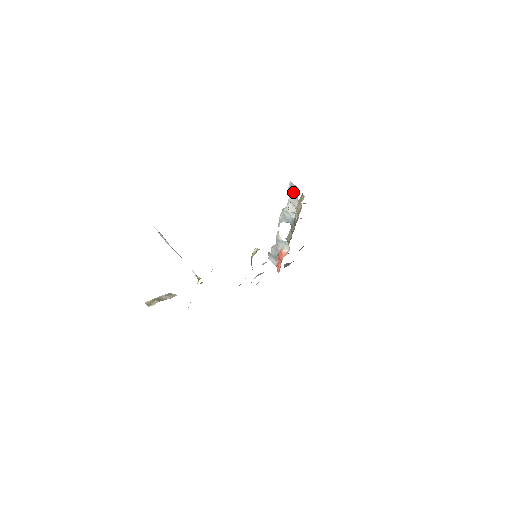
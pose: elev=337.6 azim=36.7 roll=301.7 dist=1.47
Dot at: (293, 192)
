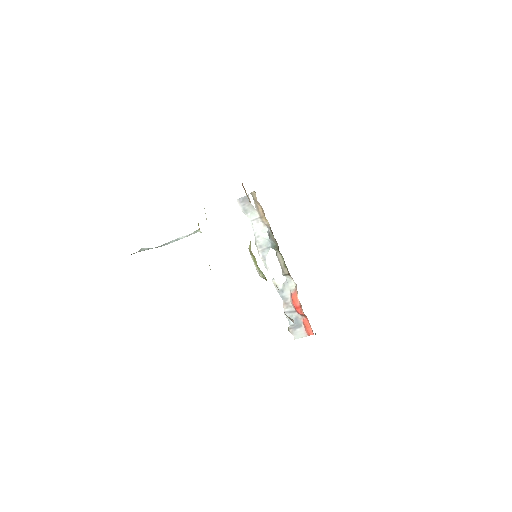
Dot at: (246, 207)
